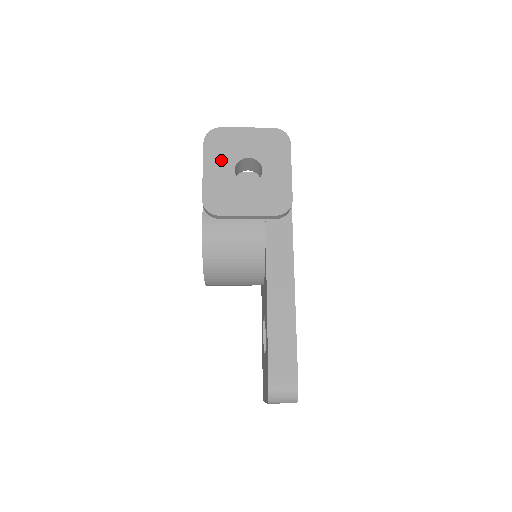
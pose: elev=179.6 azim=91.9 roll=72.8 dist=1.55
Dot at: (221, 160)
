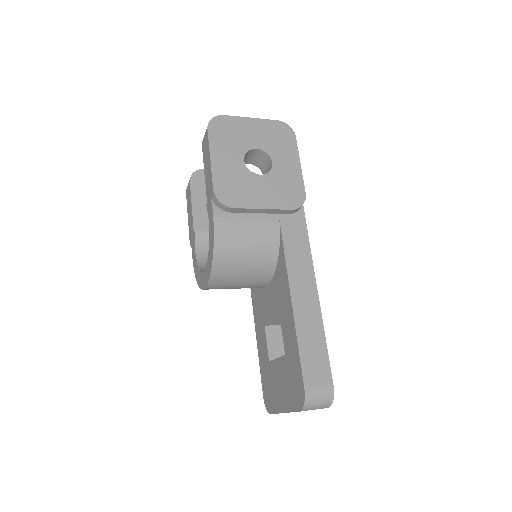
Dot at: (228, 149)
